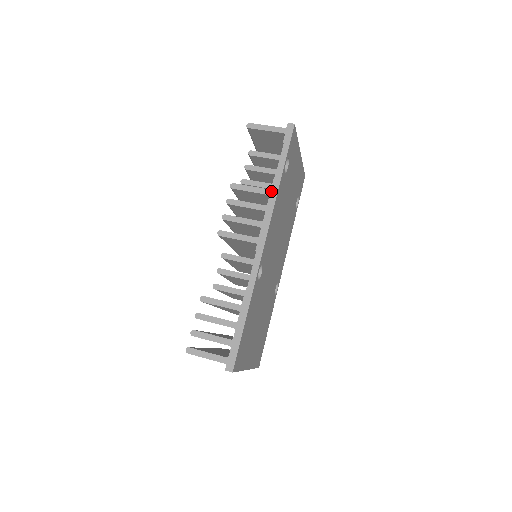
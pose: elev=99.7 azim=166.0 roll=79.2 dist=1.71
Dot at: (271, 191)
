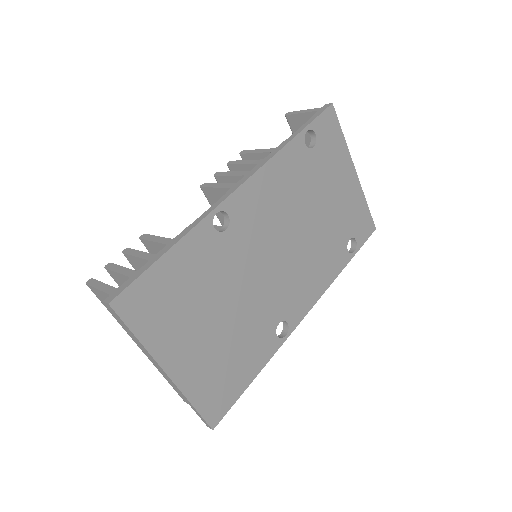
Dot at: (275, 149)
